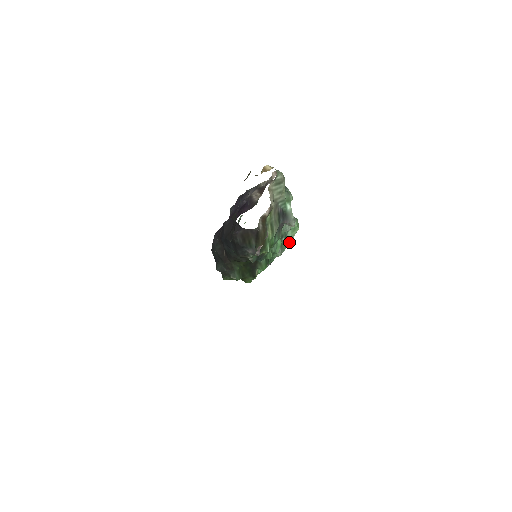
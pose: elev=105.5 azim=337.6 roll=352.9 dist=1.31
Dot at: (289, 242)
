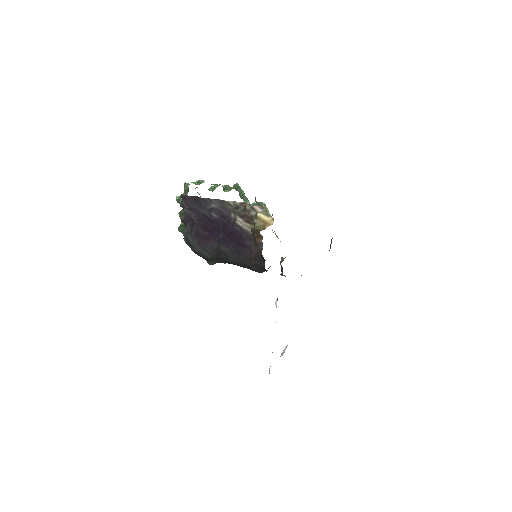
Dot at: occluded
